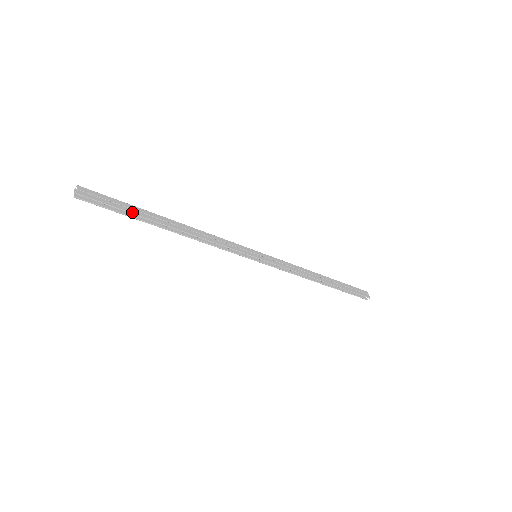
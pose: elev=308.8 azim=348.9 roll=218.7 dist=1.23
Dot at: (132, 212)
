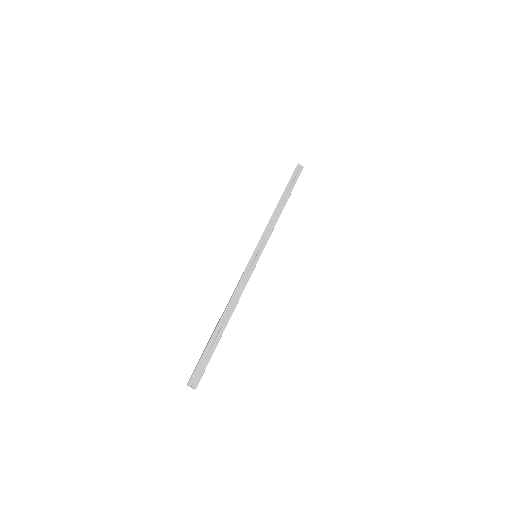
Dot at: (214, 350)
